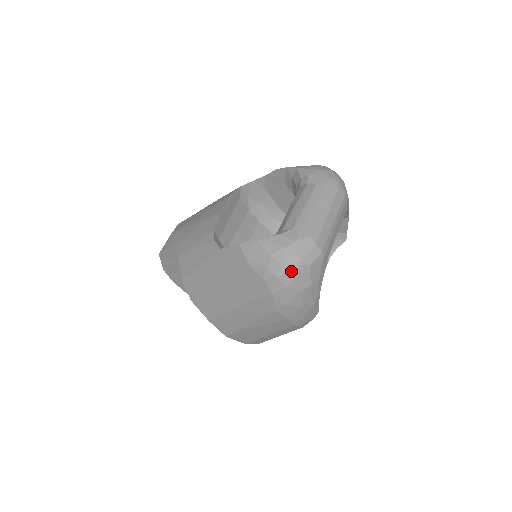
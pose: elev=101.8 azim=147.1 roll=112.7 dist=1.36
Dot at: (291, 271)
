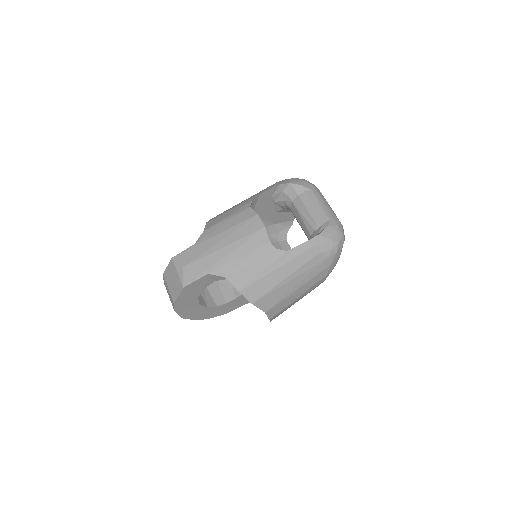
Dot at: (342, 245)
